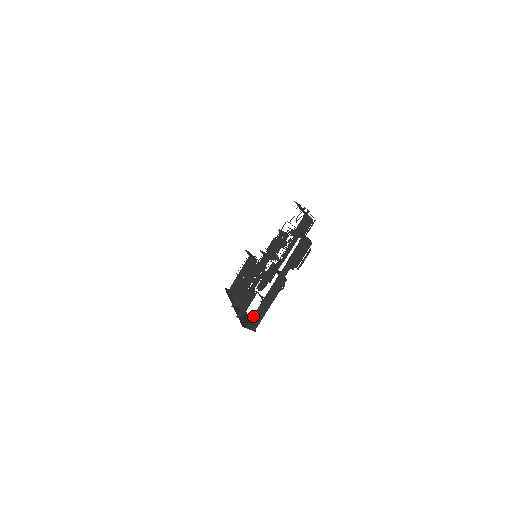
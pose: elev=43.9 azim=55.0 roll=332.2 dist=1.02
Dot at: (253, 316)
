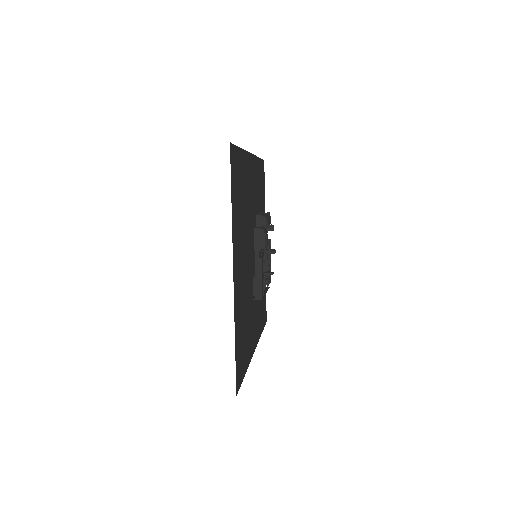
Dot at: (255, 290)
